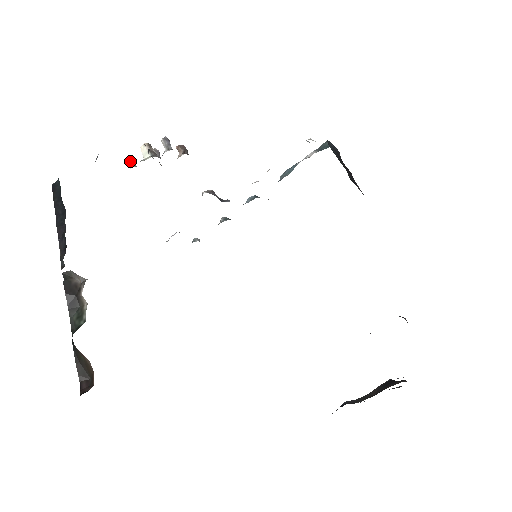
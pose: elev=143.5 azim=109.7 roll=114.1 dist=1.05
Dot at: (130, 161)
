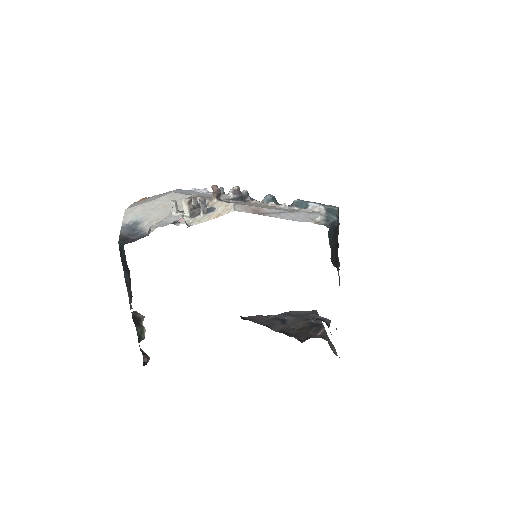
Dot at: (173, 206)
